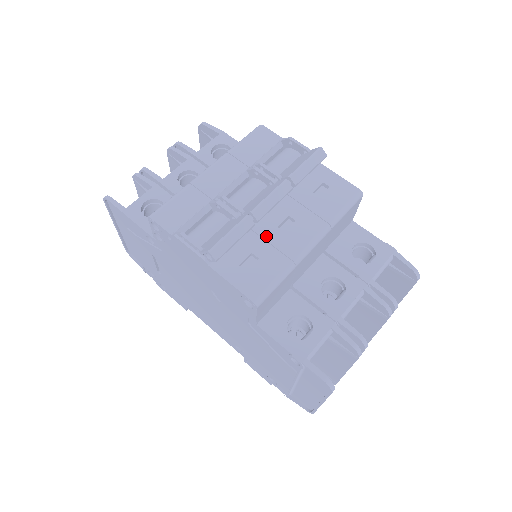
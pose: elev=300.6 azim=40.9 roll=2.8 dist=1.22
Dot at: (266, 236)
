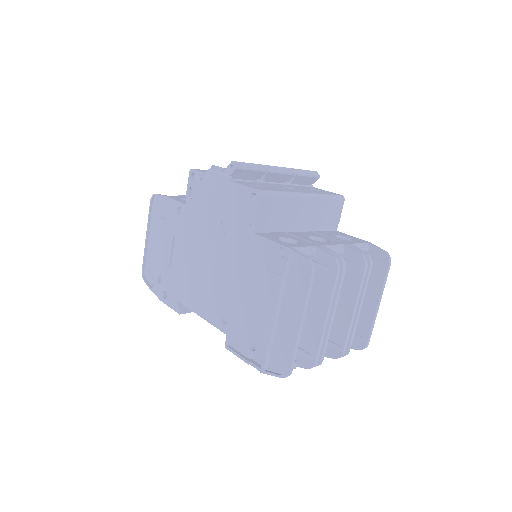
Dot at: (272, 186)
